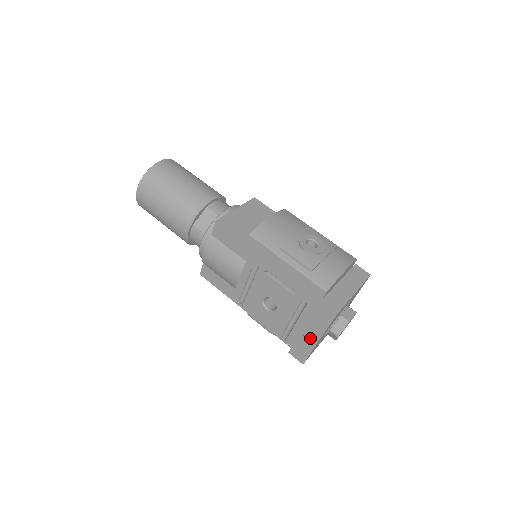
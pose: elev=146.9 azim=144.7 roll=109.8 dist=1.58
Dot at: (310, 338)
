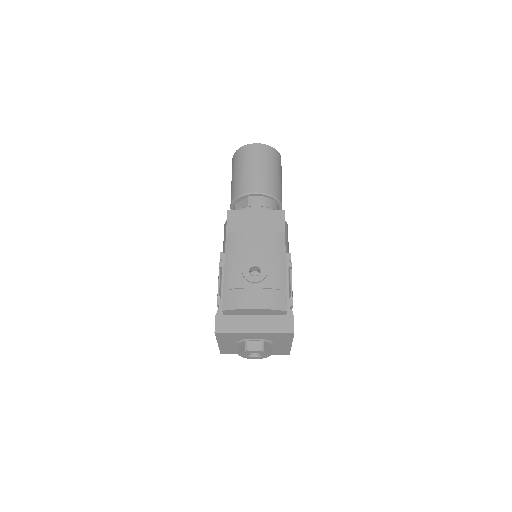
Dot at: occluded
